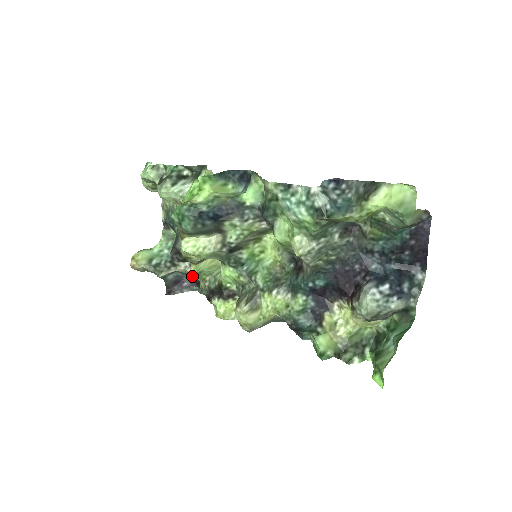
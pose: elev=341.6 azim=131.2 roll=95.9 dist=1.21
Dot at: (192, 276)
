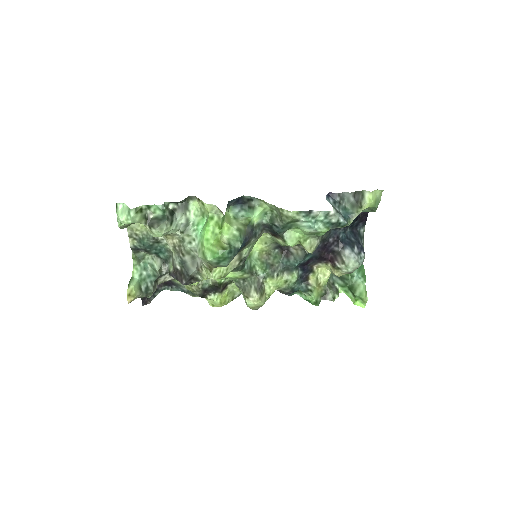
Dot at: occluded
